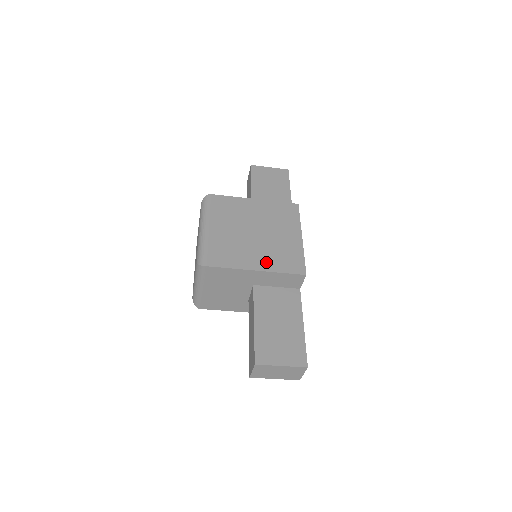
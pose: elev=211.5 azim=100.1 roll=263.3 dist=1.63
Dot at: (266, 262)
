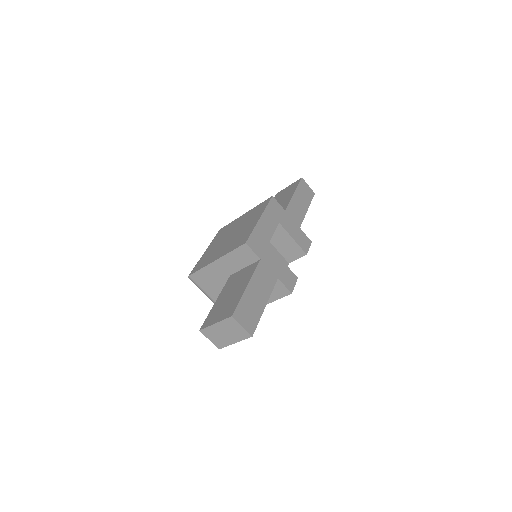
Dot at: (224, 251)
